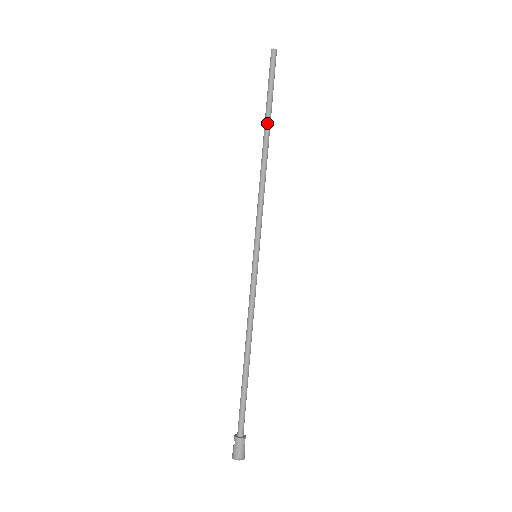
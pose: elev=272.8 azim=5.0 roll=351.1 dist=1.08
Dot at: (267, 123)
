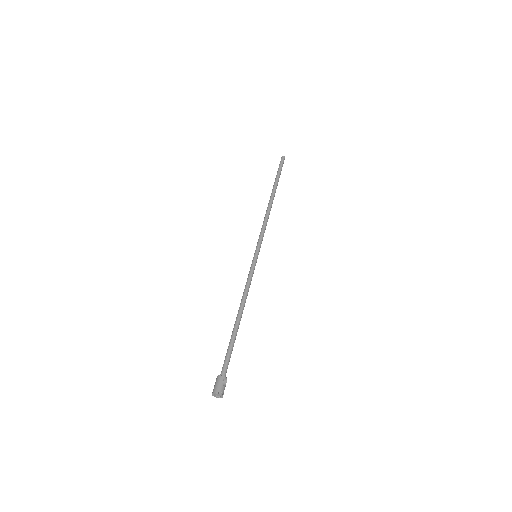
Dot at: (274, 188)
